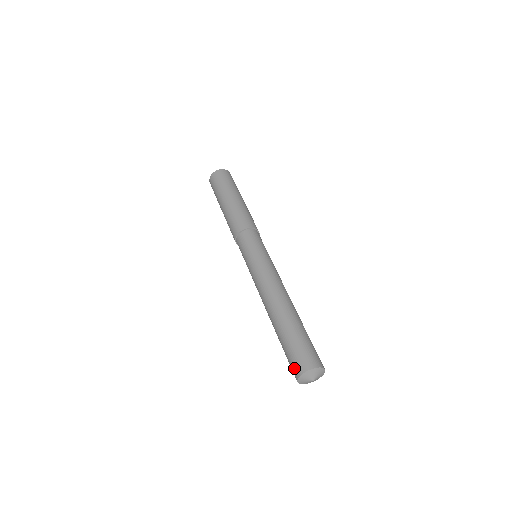
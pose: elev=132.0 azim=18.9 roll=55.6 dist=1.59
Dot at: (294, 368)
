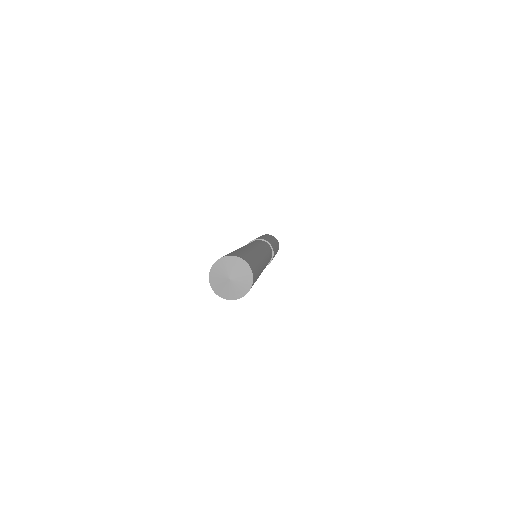
Dot at: occluded
